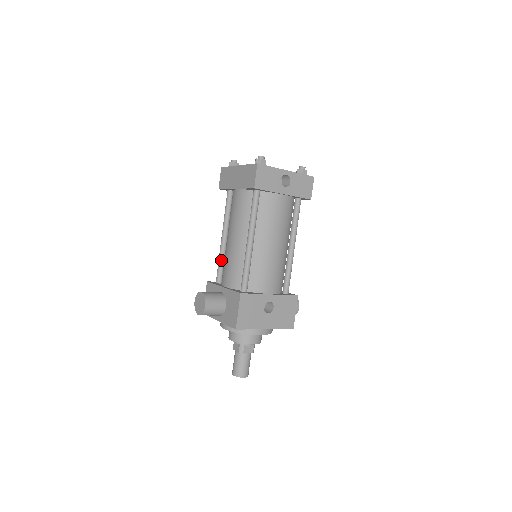
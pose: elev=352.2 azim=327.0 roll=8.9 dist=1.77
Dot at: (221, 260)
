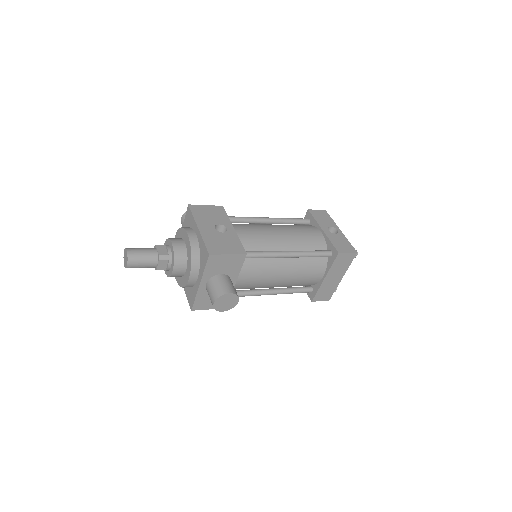
Dot at: occluded
